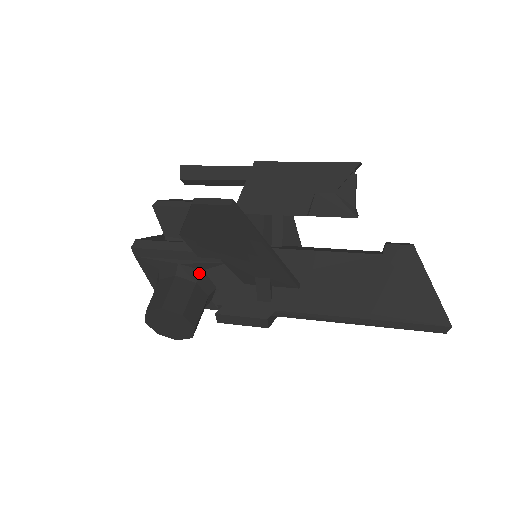
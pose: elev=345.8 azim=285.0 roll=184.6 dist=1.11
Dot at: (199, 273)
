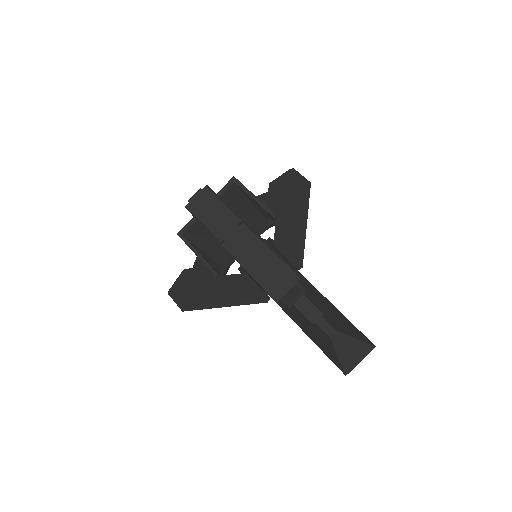
Dot at: occluded
